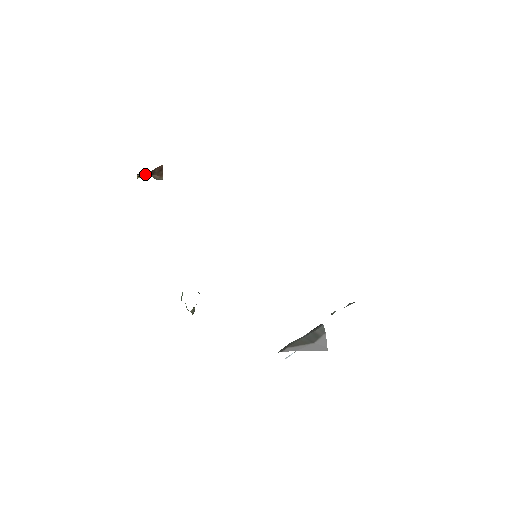
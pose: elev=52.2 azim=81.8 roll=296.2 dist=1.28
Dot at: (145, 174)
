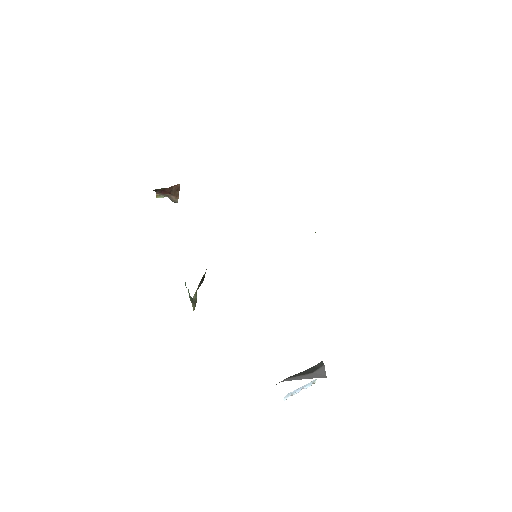
Dot at: (164, 189)
